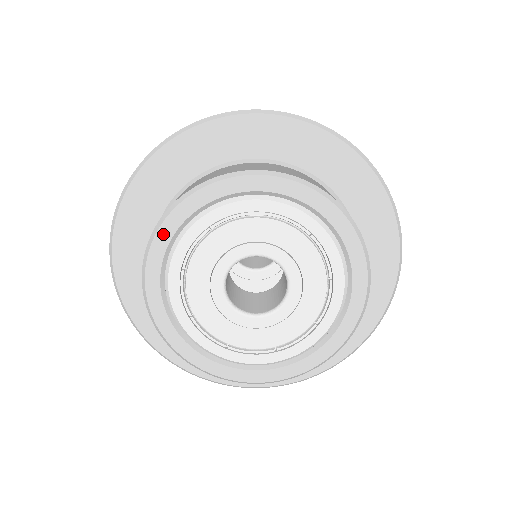
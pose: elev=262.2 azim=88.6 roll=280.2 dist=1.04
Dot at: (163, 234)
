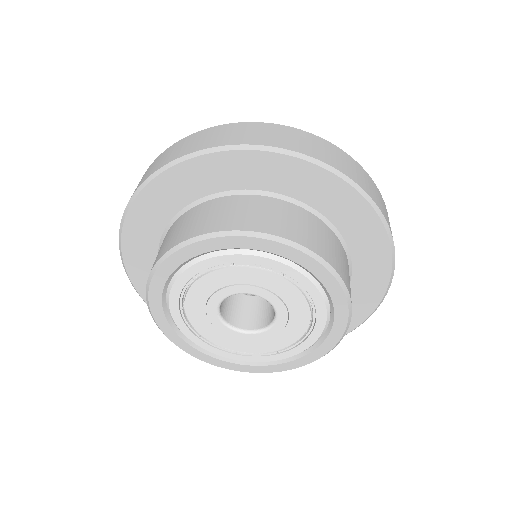
Dot at: (190, 250)
